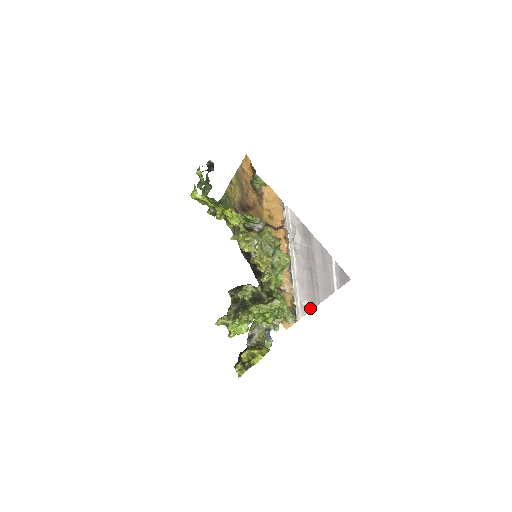
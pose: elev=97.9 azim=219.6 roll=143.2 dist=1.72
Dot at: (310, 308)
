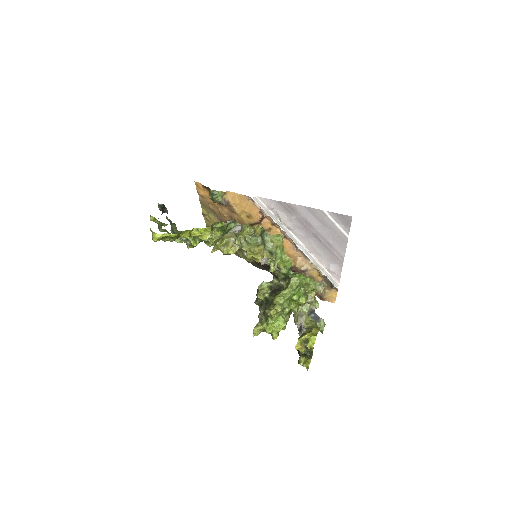
Dot at: (339, 269)
